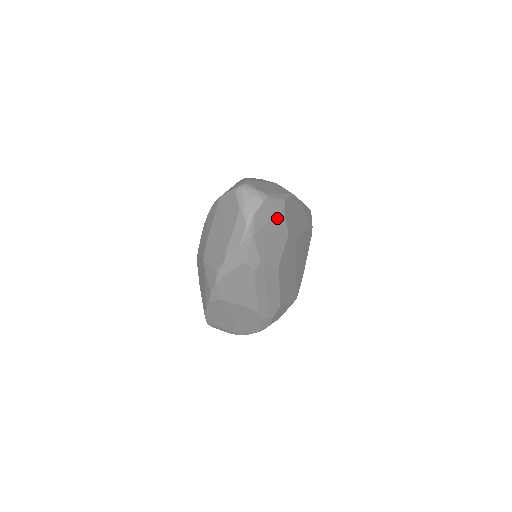
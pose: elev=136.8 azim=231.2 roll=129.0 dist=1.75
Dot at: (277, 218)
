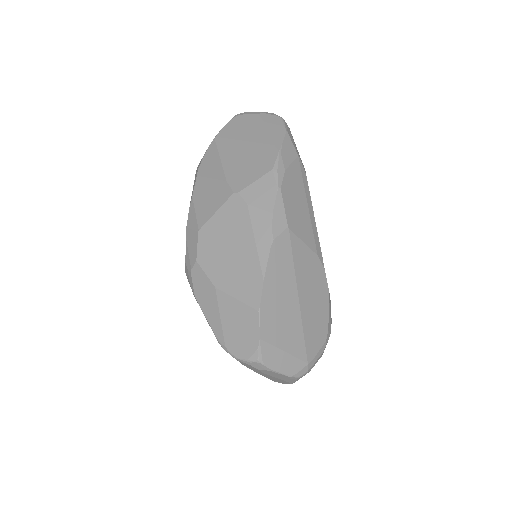
Dot at: occluded
